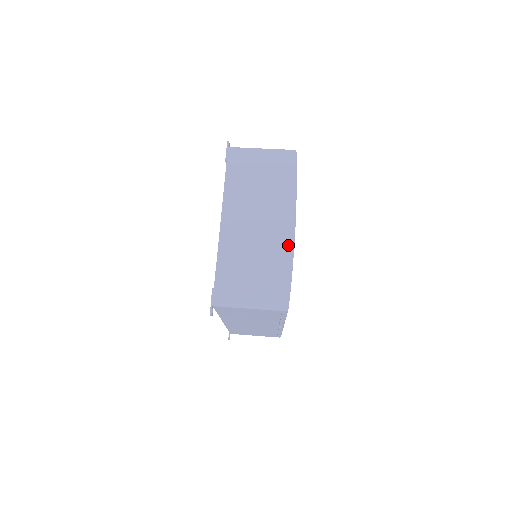
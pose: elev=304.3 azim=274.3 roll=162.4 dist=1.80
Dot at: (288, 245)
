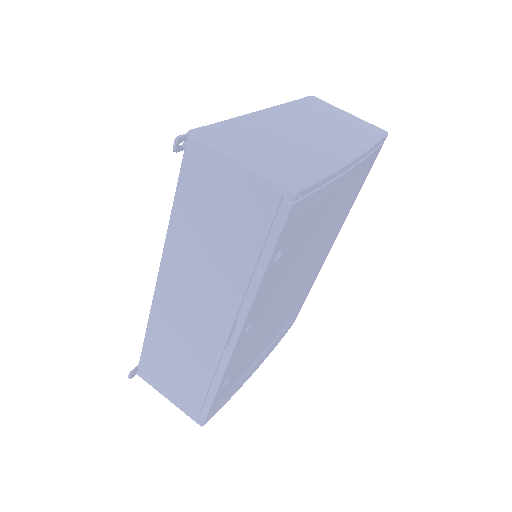
Dot at: (337, 160)
